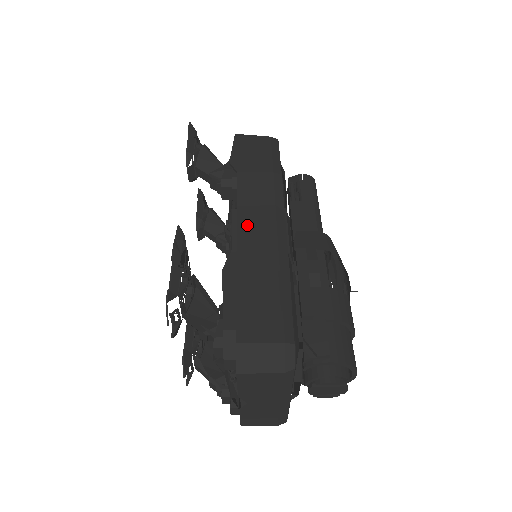
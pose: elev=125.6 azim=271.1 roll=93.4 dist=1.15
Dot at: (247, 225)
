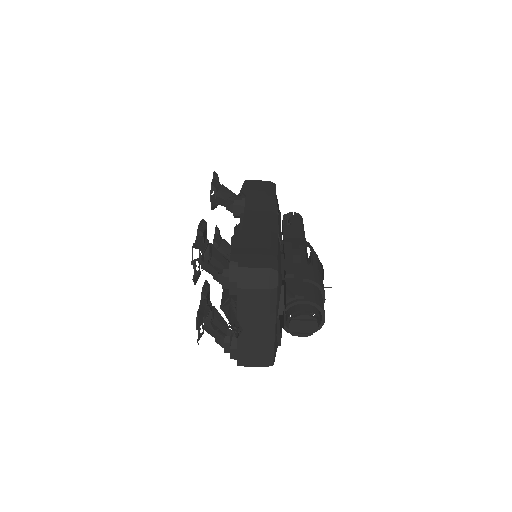
Dot at: (250, 219)
